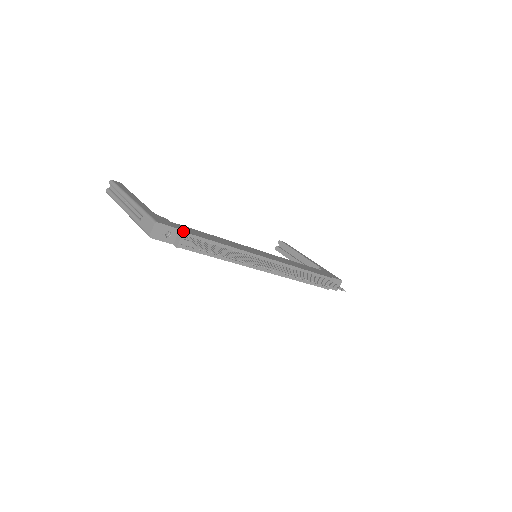
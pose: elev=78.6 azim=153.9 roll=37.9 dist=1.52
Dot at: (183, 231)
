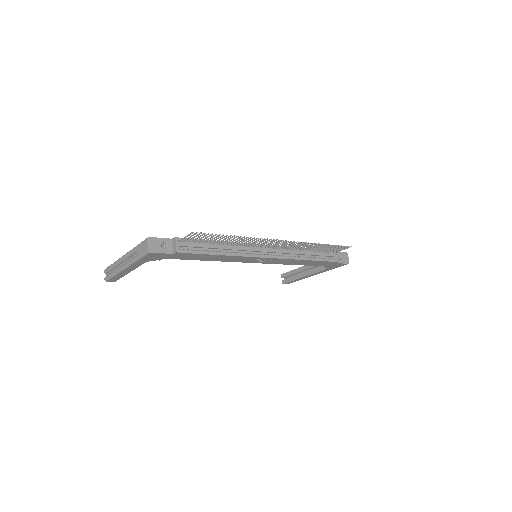
Dot at: (175, 237)
